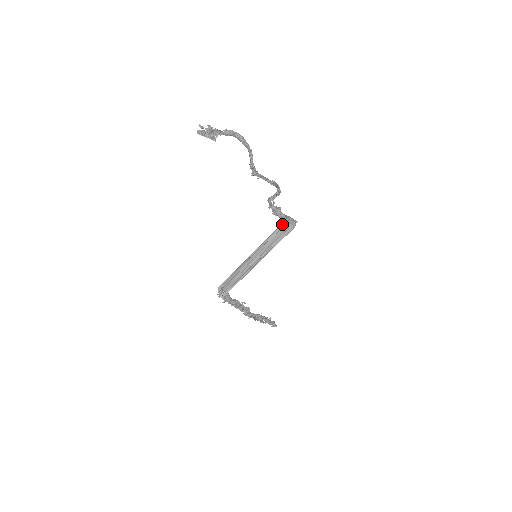
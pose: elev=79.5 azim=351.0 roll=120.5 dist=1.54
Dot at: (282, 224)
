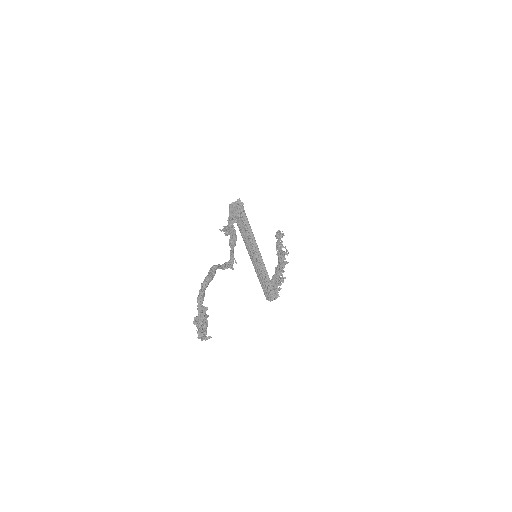
Dot at: occluded
